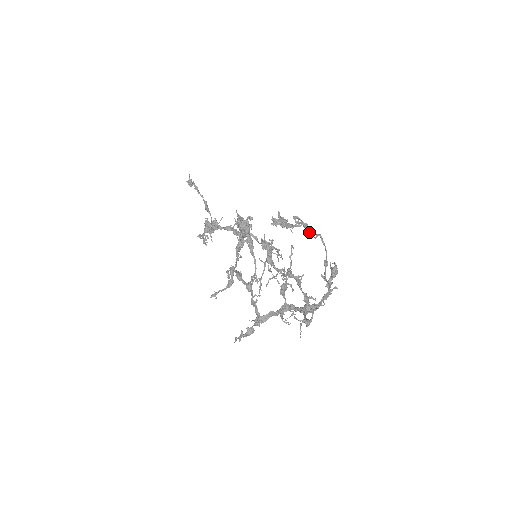
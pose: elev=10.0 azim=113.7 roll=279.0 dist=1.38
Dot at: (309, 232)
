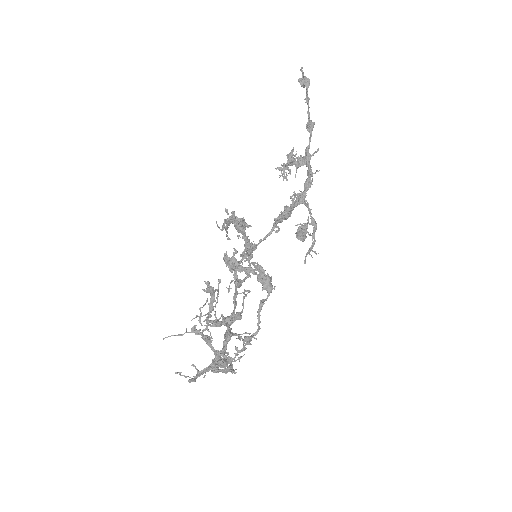
Dot at: (262, 289)
